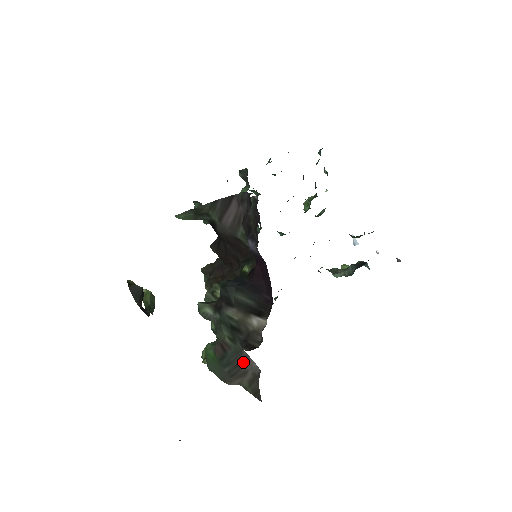
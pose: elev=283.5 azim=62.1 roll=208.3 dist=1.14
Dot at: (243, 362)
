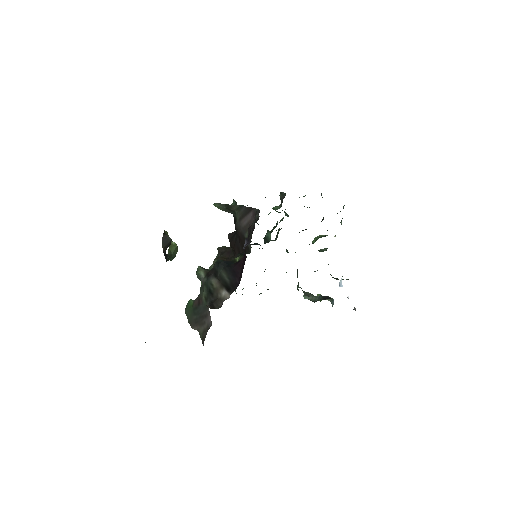
Dot at: (206, 316)
